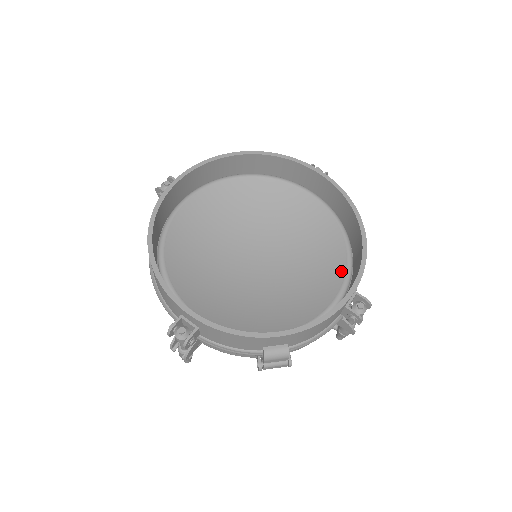
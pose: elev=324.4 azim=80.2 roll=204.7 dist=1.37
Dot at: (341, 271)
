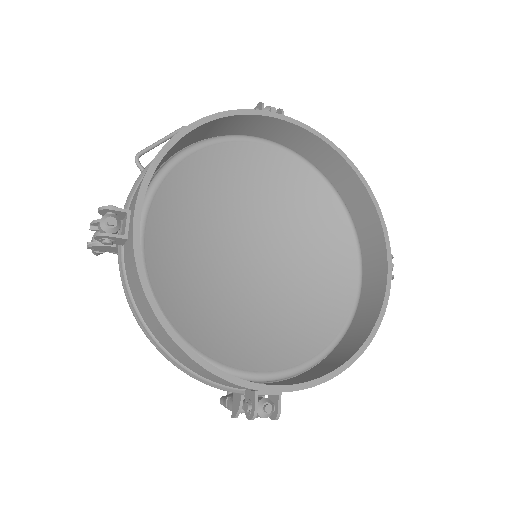
Dot at: (347, 231)
